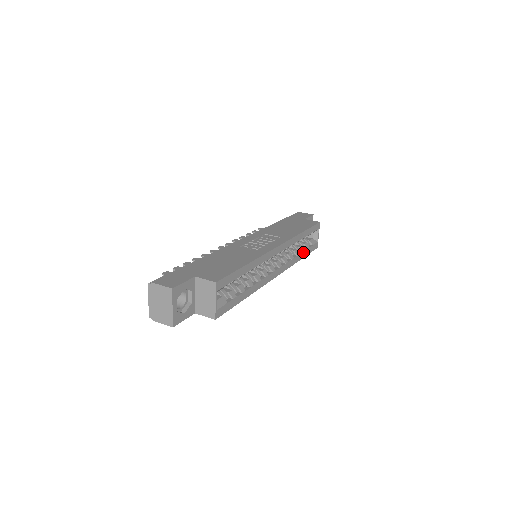
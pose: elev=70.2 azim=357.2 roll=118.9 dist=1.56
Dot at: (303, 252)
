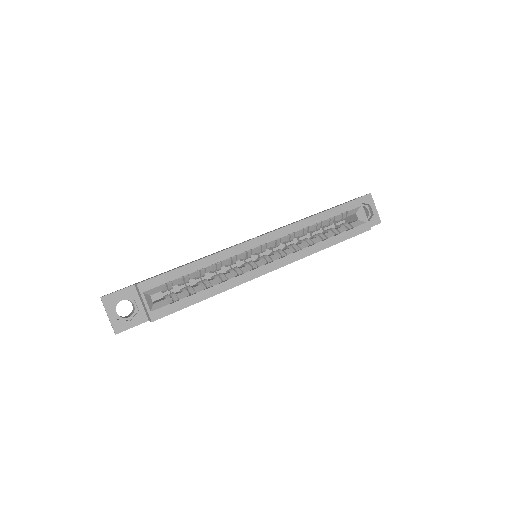
Dot at: (330, 238)
